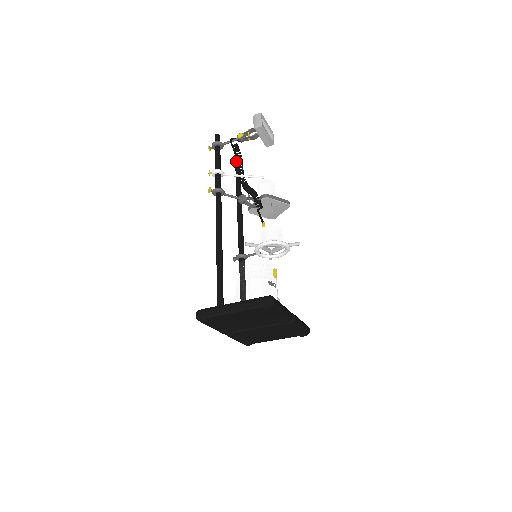
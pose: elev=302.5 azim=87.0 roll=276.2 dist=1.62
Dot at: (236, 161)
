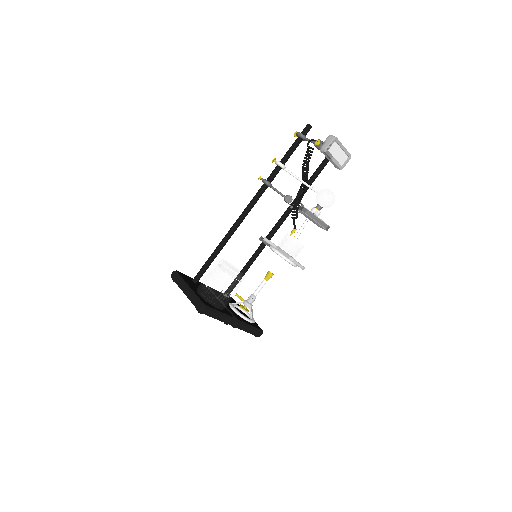
Dot at: occluded
